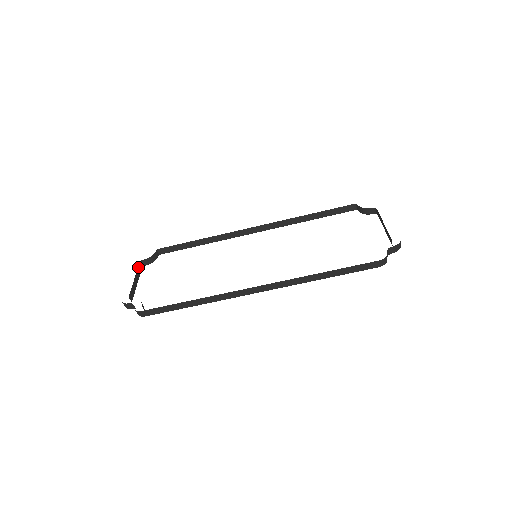
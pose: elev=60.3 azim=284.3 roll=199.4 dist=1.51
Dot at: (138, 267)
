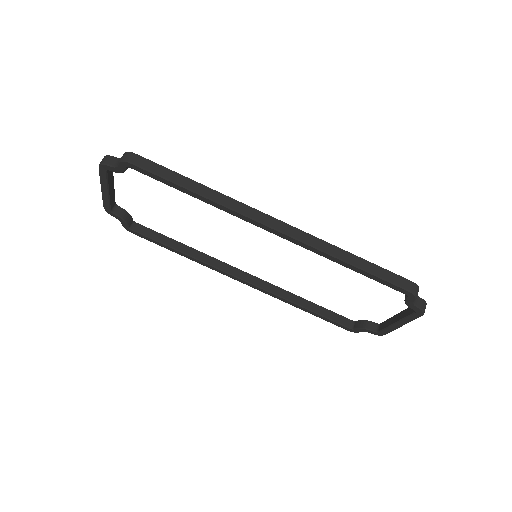
Dot at: (114, 198)
